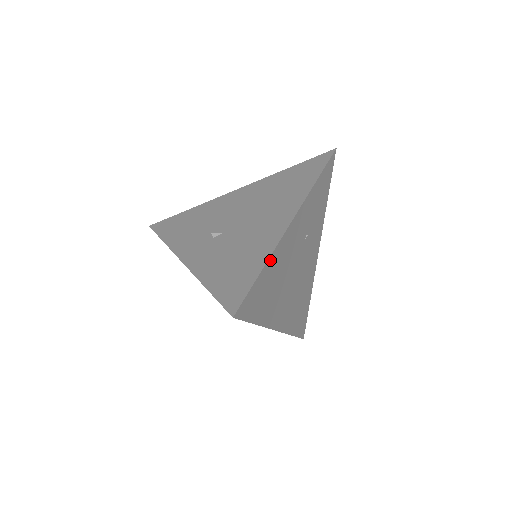
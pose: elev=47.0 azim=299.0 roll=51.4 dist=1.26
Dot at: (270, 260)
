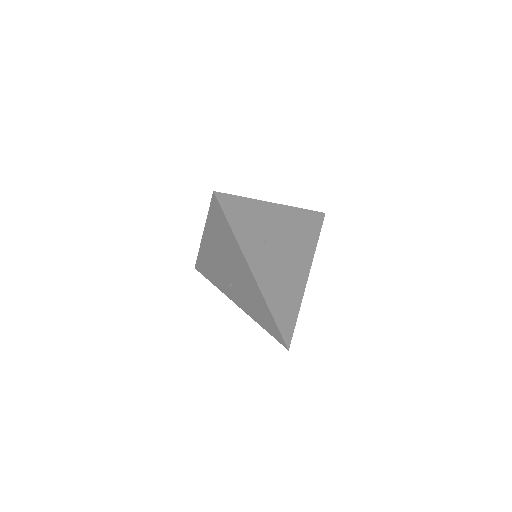
Dot at: (270, 307)
